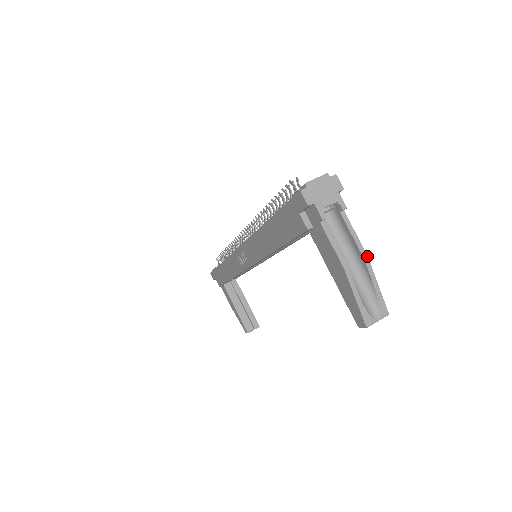
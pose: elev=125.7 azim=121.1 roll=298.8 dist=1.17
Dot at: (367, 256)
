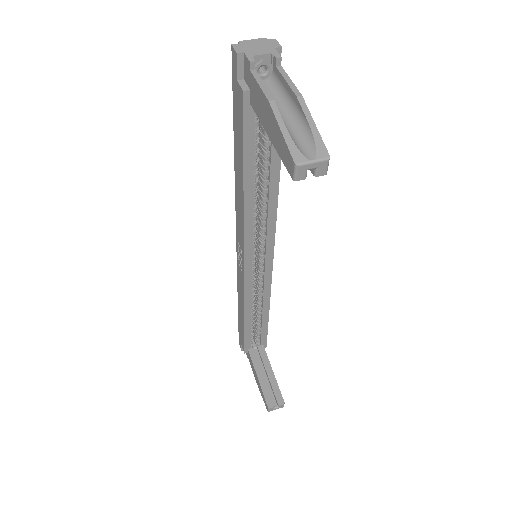
Dot at: (301, 96)
